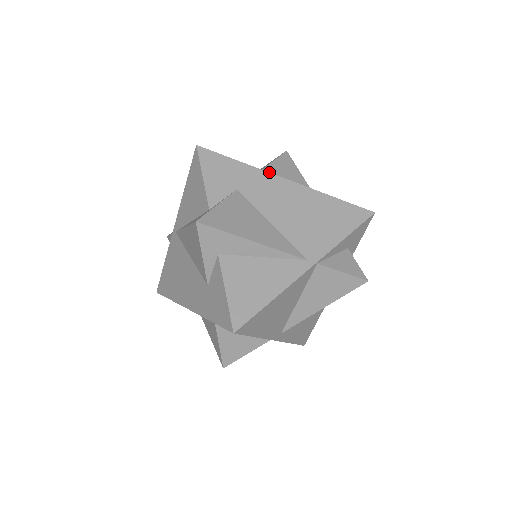
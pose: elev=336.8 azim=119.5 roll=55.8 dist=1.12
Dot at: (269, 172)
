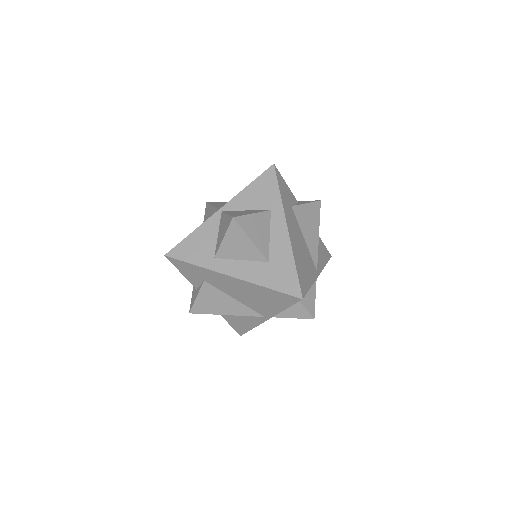
Dot at: (222, 253)
